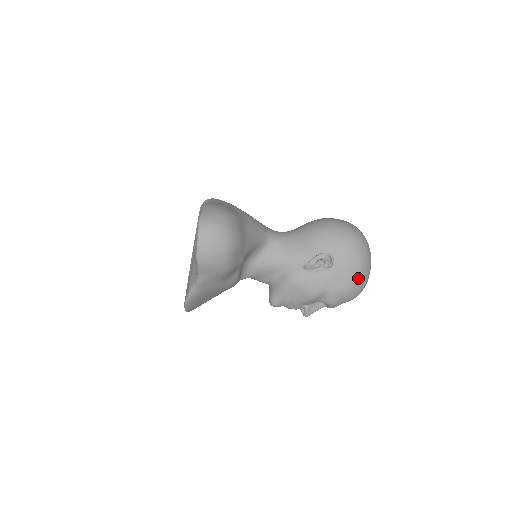
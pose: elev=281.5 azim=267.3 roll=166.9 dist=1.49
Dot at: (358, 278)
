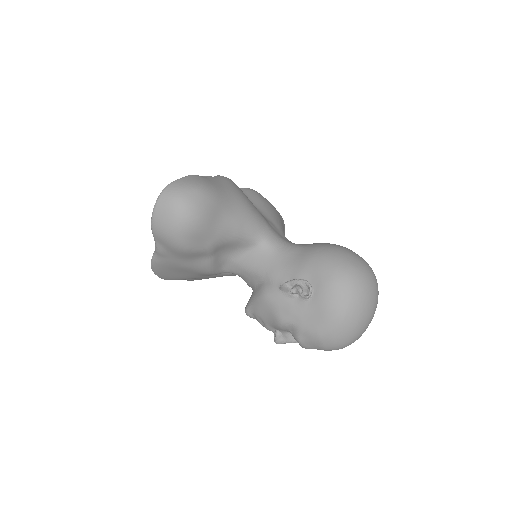
Dot at: (335, 327)
